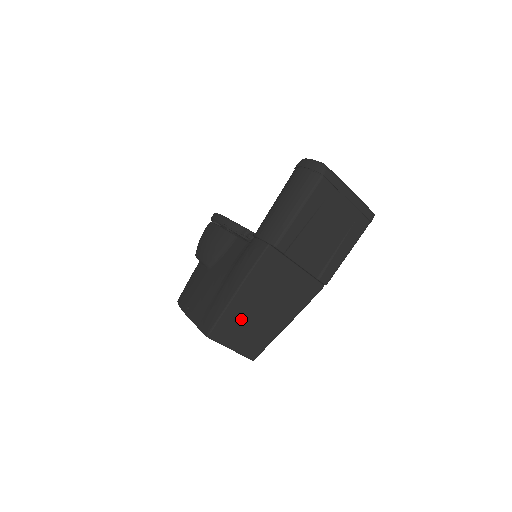
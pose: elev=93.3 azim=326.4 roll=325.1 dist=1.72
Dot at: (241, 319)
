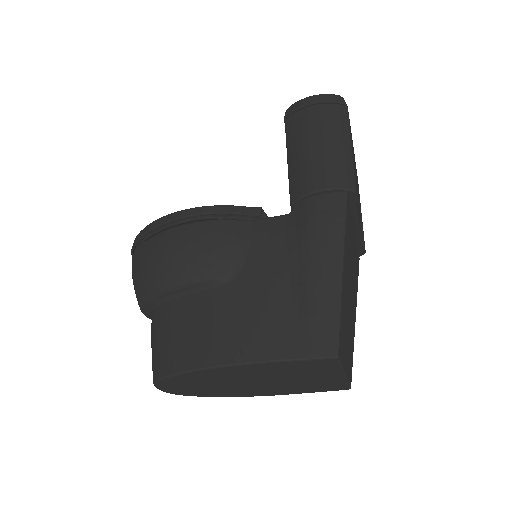
Dot at: (345, 316)
